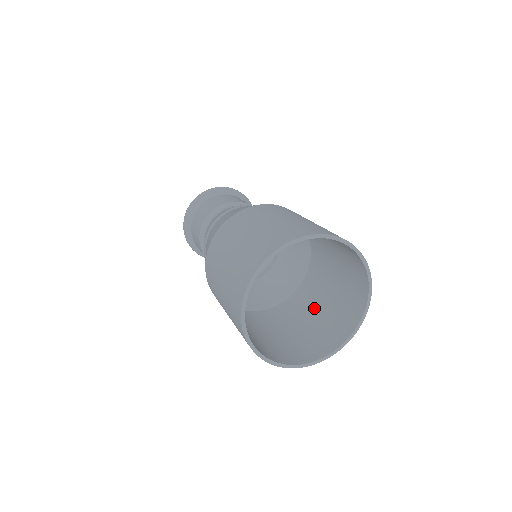
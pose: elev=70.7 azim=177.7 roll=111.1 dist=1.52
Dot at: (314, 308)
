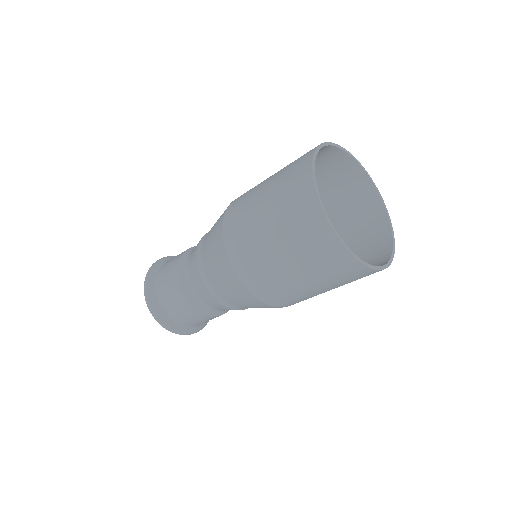
Dot at: occluded
